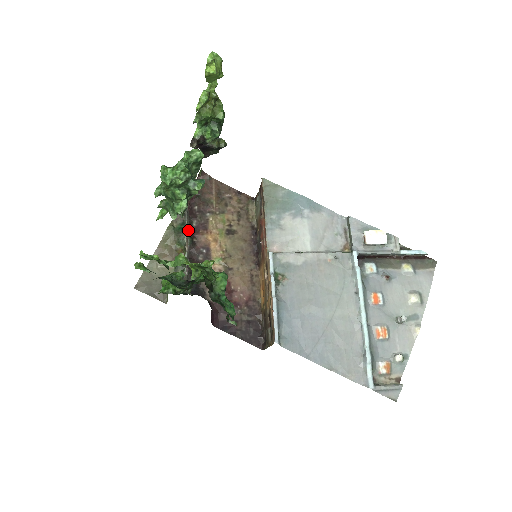
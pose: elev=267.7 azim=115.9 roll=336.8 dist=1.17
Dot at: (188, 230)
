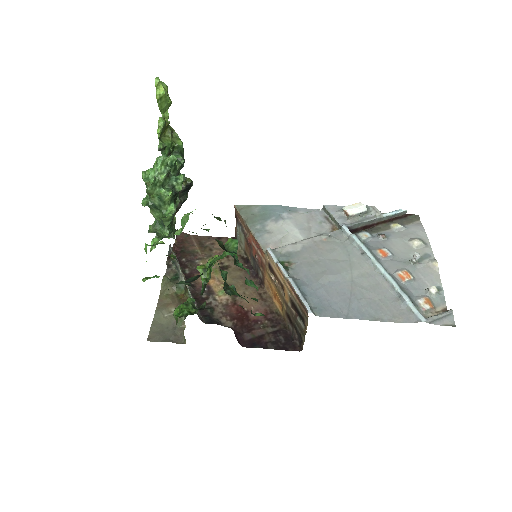
Dot at: occluded
